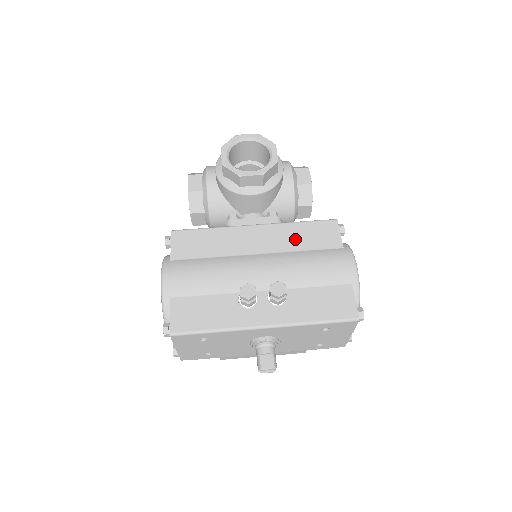
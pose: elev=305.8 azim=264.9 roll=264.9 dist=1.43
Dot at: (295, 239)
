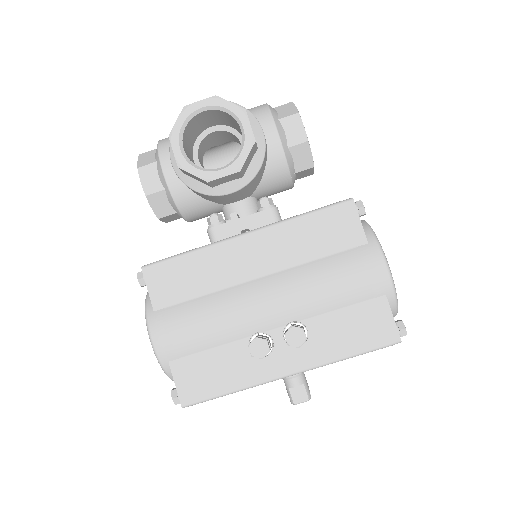
Dot at: (302, 244)
